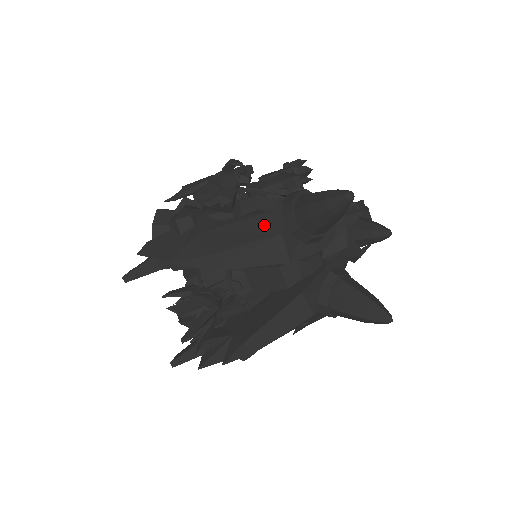
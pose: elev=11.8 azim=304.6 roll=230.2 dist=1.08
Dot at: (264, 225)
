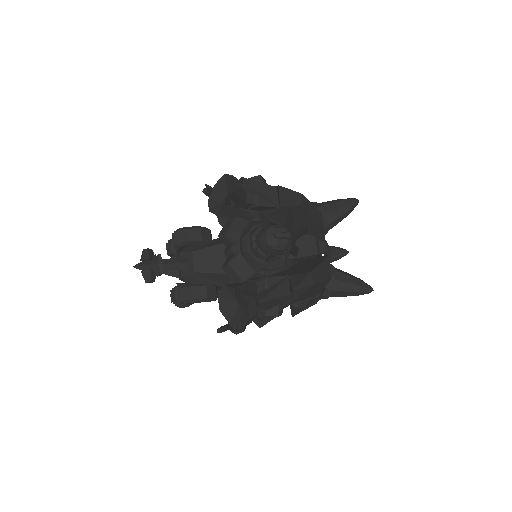
Dot at: occluded
